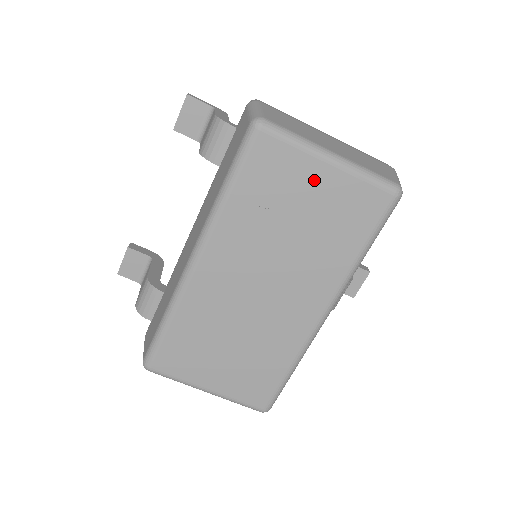
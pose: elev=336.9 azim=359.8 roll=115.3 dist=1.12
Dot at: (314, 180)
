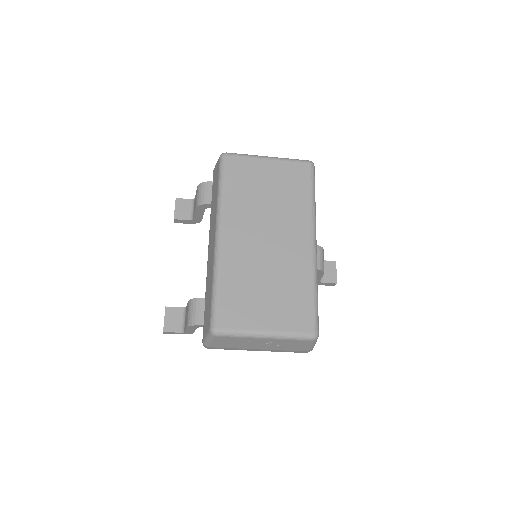
Dot at: (265, 169)
